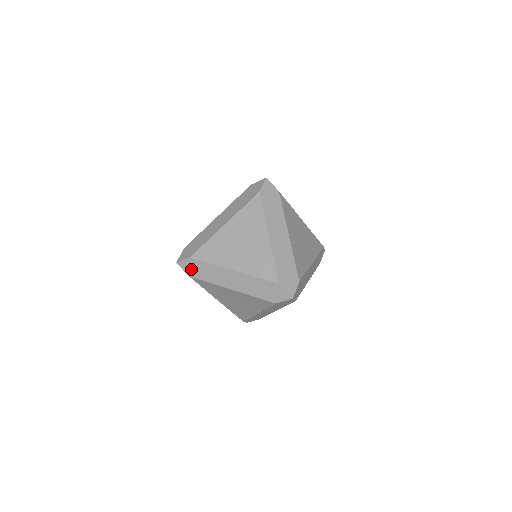
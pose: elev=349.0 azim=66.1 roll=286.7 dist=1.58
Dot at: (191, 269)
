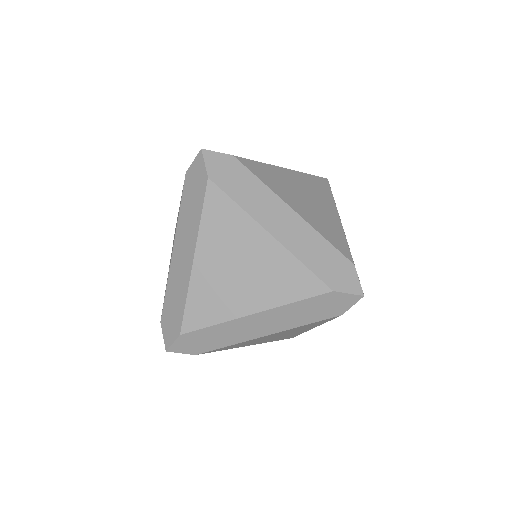
Dot at: (192, 346)
